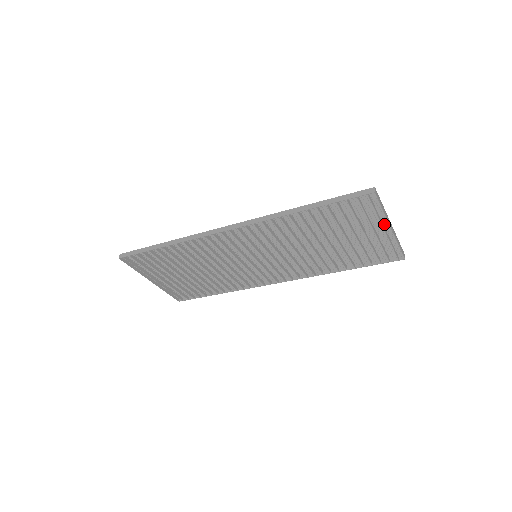
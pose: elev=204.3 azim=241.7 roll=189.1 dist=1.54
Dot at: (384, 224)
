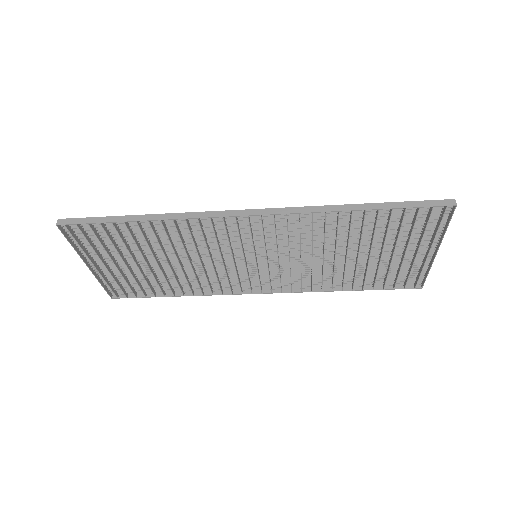
Dot at: (429, 245)
